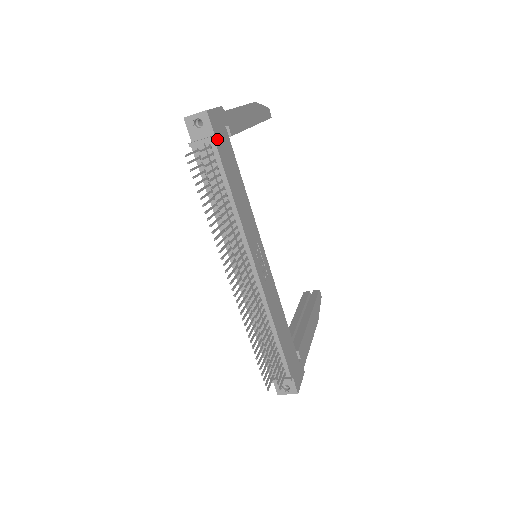
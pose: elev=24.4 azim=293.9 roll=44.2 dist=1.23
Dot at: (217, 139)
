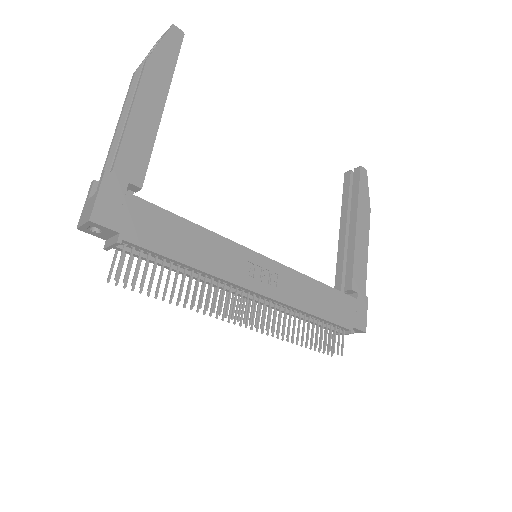
Dot at: (126, 231)
